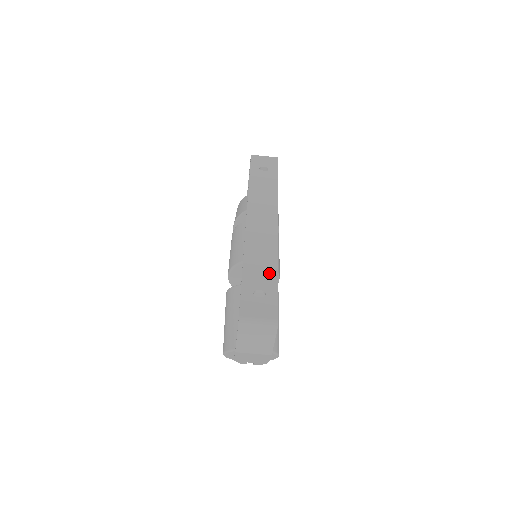
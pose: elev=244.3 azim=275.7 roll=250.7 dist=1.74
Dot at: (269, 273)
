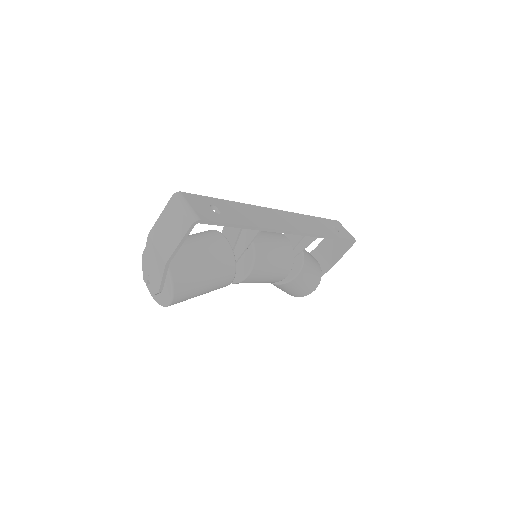
Dot at: (242, 219)
